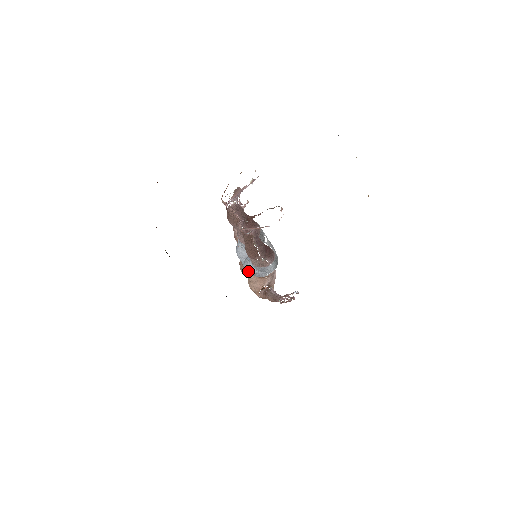
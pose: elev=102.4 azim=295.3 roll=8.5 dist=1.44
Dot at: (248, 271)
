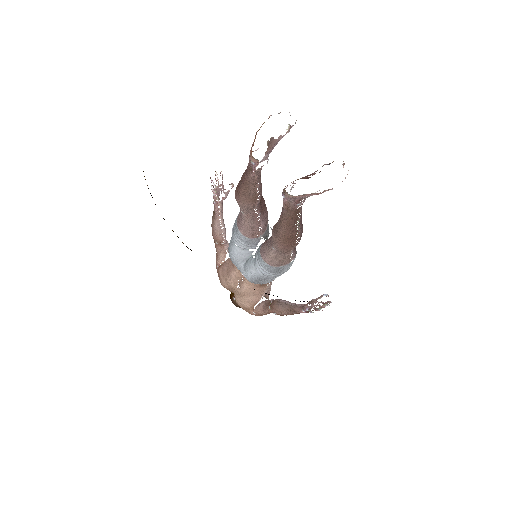
Dot at: (253, 277)
